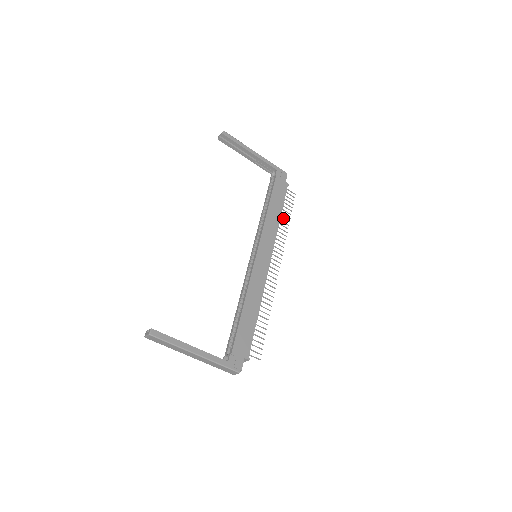
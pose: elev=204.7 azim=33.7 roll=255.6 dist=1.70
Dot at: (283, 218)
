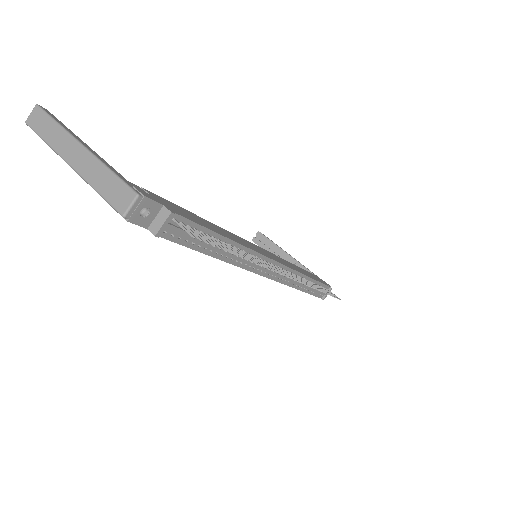
Dot at: occluded
